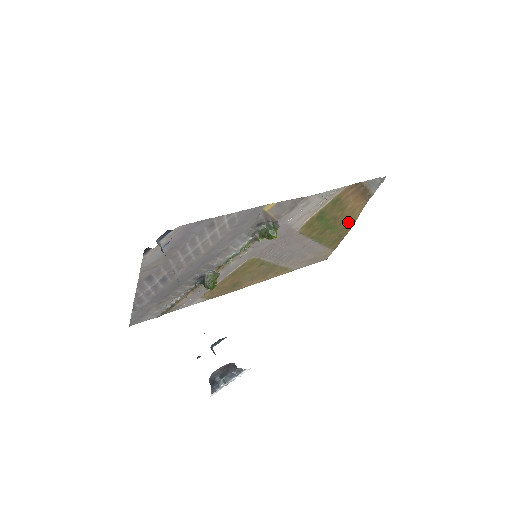
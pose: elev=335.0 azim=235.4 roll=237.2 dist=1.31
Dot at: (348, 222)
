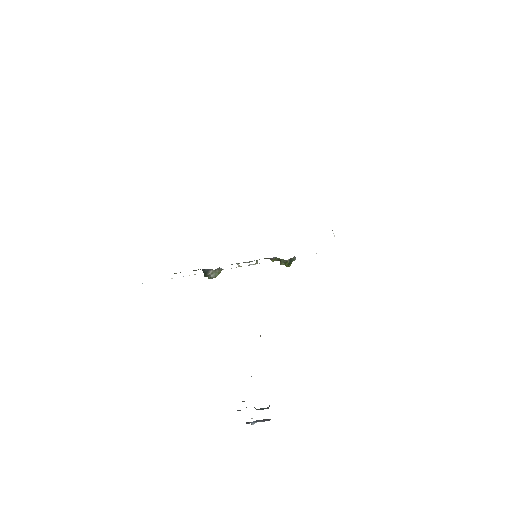
Dot at: occluded
